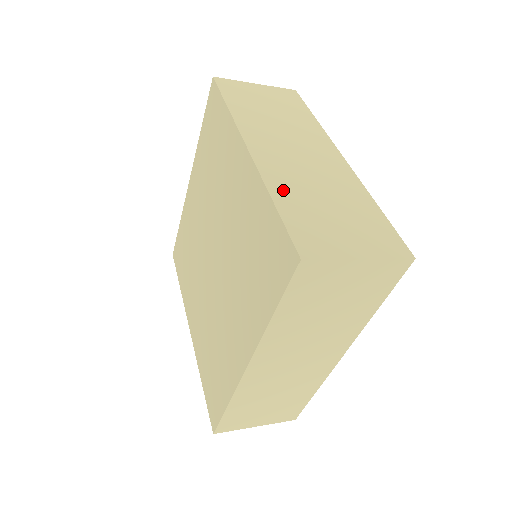
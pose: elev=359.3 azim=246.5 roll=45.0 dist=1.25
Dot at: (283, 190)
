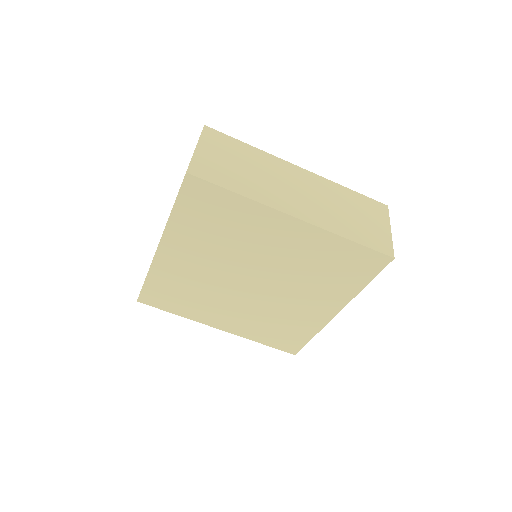
Dot at: (340, 228)
